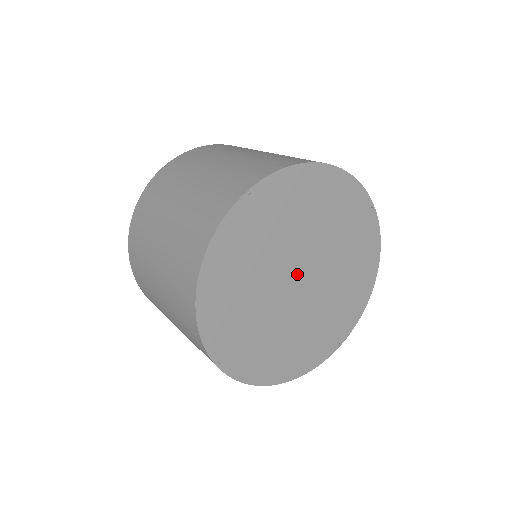
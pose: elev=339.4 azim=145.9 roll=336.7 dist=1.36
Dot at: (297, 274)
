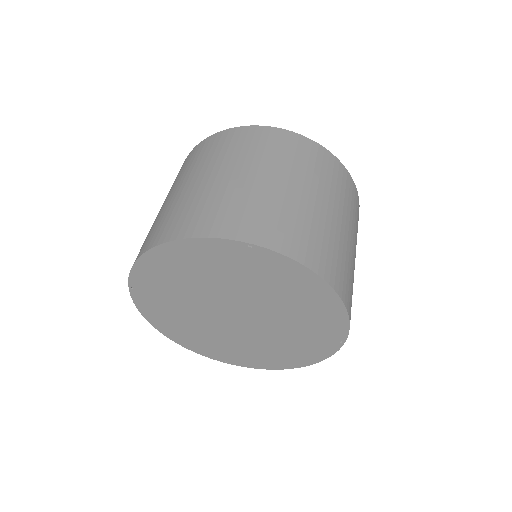
Dot at: (238, 310)
